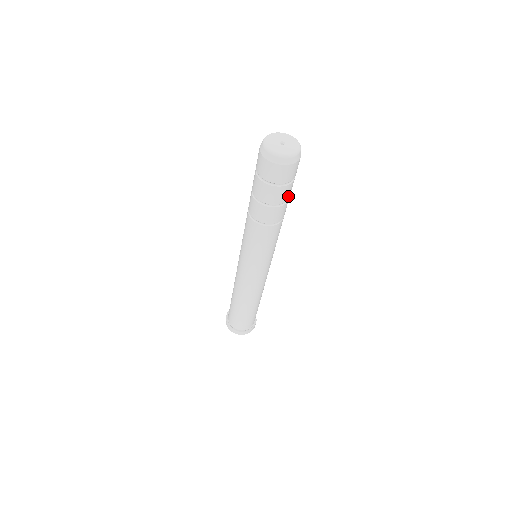
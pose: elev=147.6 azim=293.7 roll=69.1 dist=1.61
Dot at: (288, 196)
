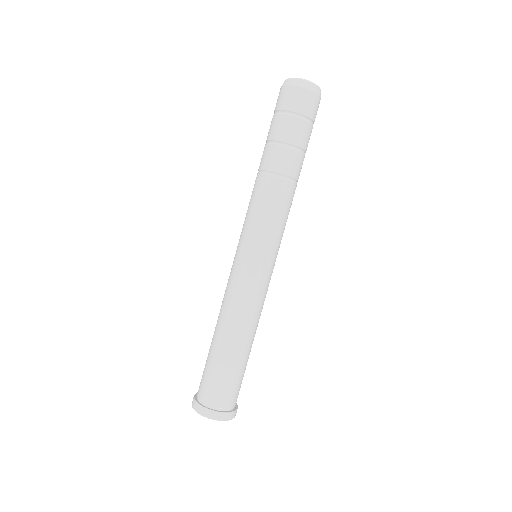
Dot at: occluded
